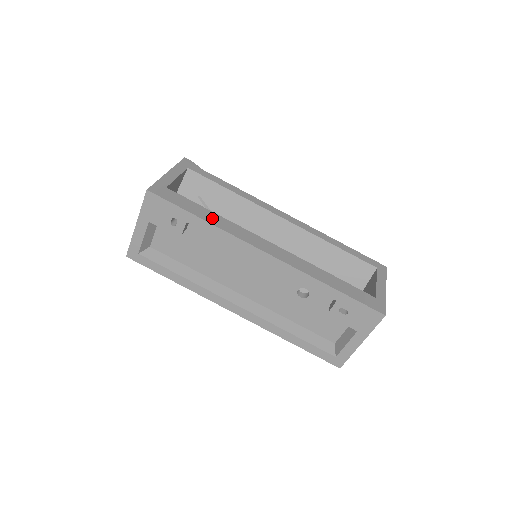
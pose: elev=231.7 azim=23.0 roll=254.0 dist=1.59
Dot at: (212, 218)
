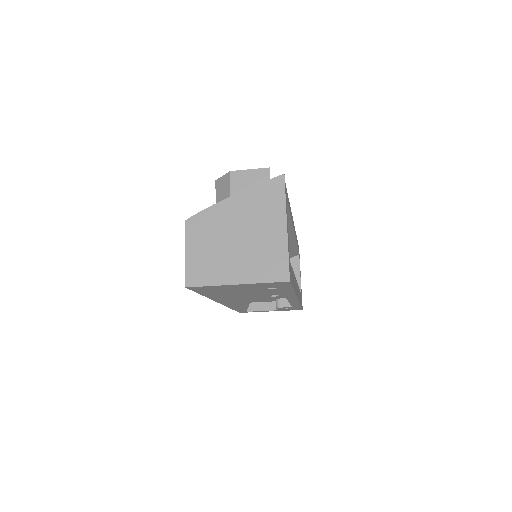
Dot at: (294, 283)
